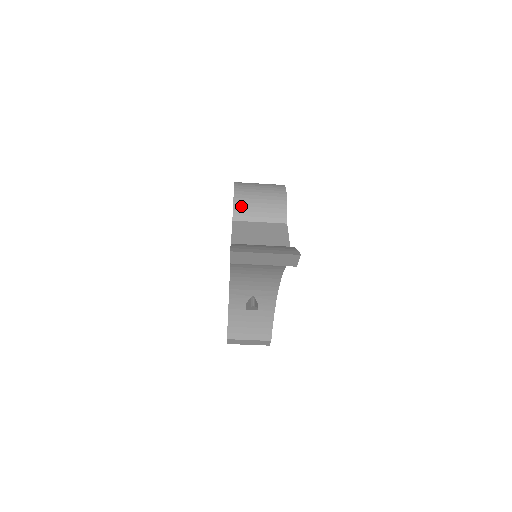
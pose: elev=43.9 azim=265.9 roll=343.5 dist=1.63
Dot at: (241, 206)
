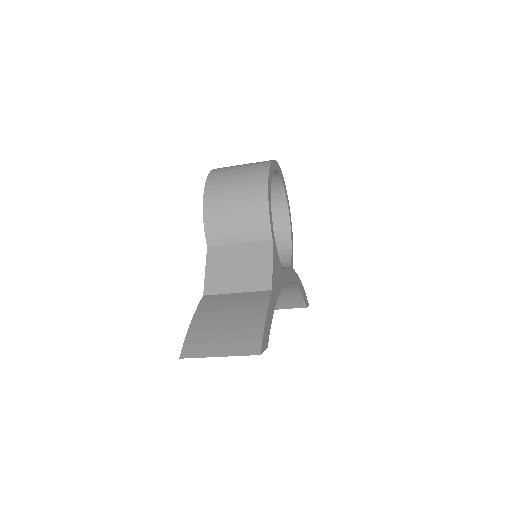
Dot at: (213, 226)
